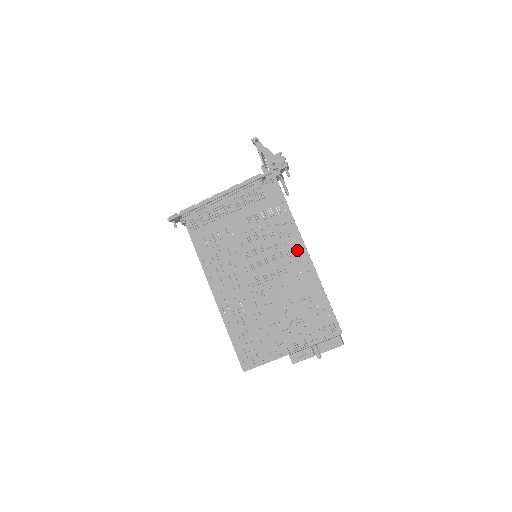
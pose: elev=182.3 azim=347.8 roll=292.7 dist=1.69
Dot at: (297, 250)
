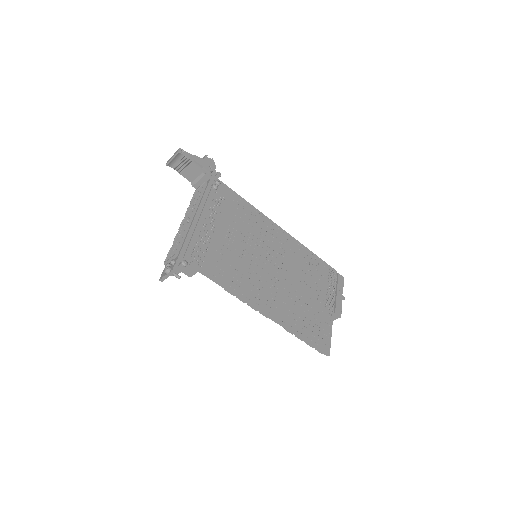
Dot at: (275, 230)
